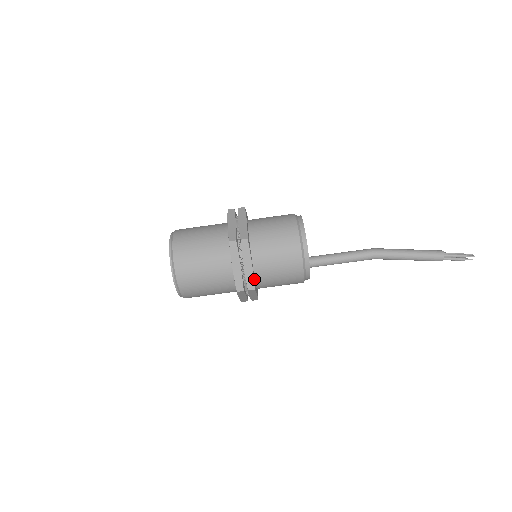
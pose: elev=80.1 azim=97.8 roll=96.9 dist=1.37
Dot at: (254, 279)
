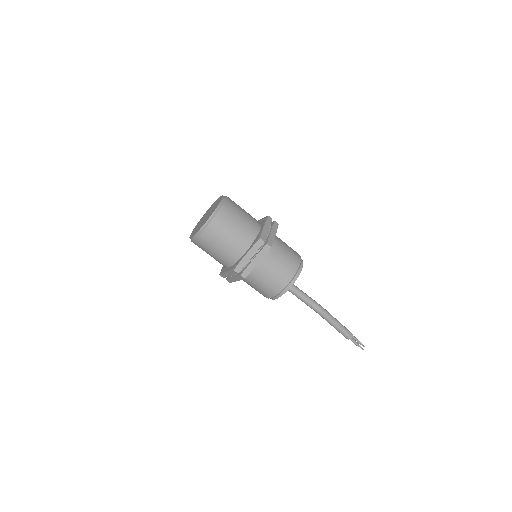
Dot at: occluded
